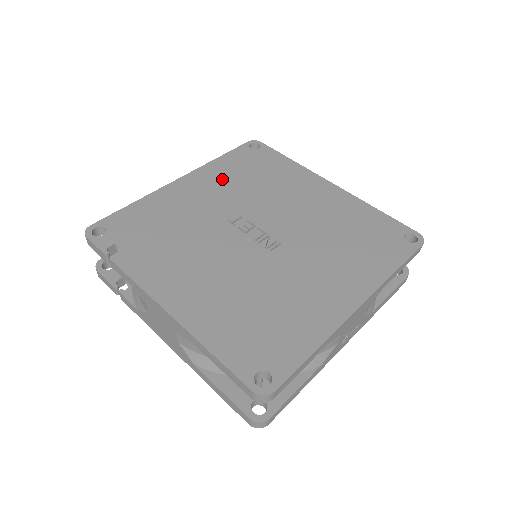
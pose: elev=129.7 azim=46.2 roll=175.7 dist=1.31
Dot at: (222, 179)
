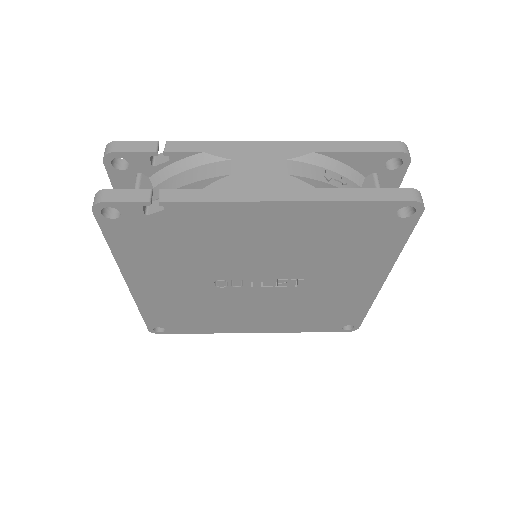
Dot at: occluded
